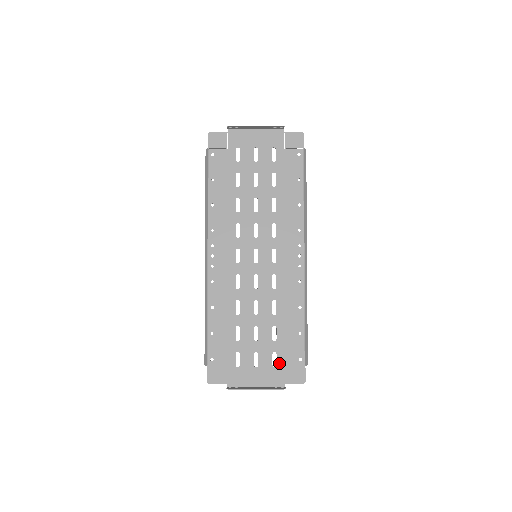
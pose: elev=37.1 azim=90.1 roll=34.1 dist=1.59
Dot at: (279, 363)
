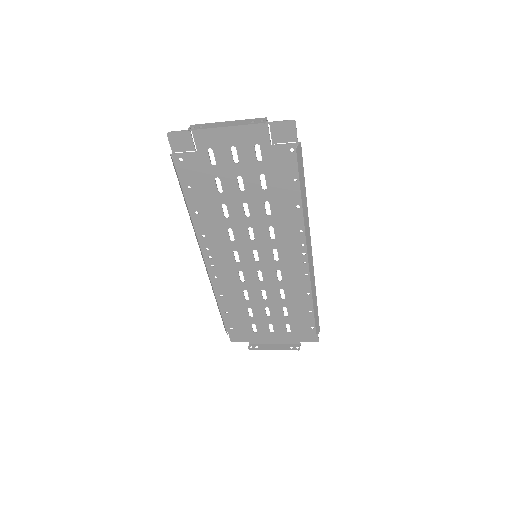
Dot at: (293, 330)
